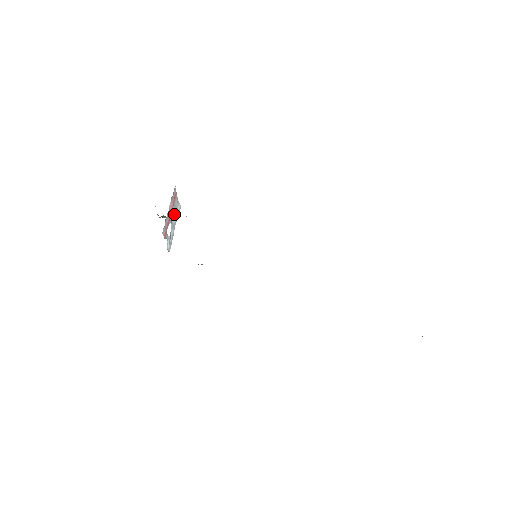
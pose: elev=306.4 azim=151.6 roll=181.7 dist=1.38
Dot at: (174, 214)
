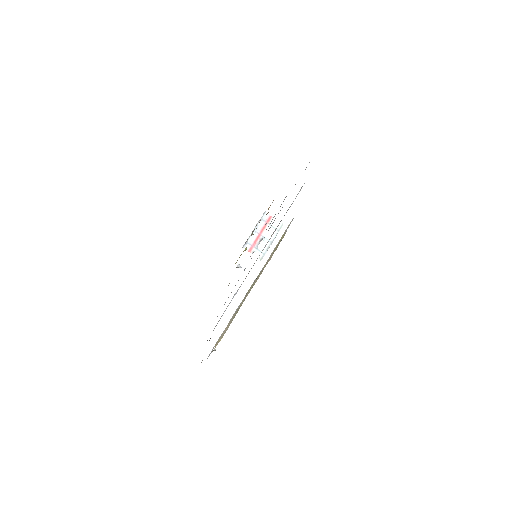
Dot at: (271, 232)
